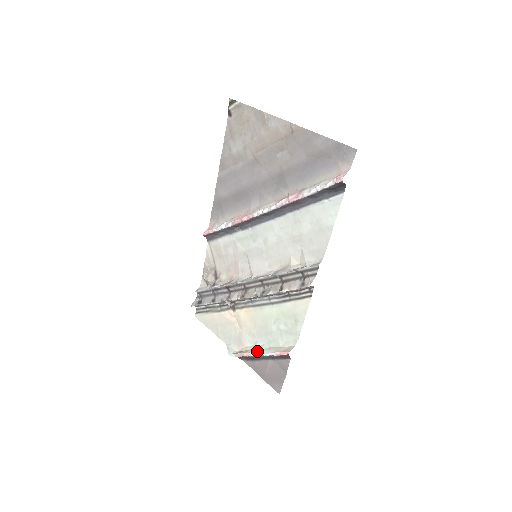
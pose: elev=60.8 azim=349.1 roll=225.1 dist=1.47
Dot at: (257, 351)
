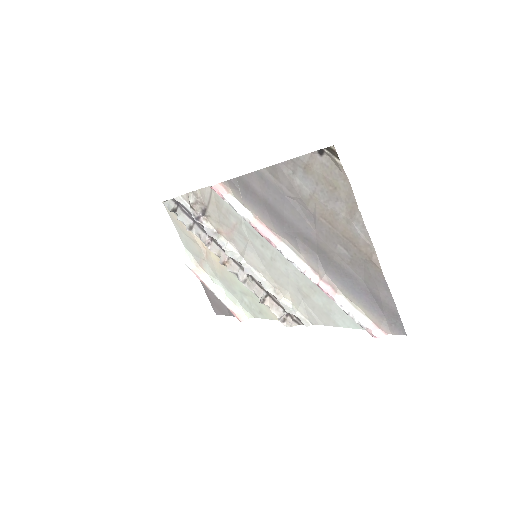
Dot at: (213, 289)
